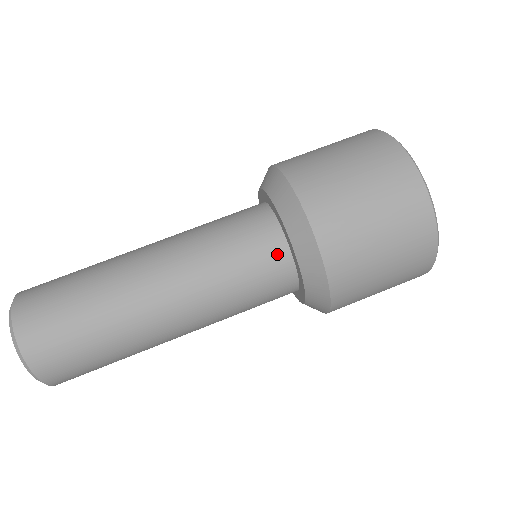
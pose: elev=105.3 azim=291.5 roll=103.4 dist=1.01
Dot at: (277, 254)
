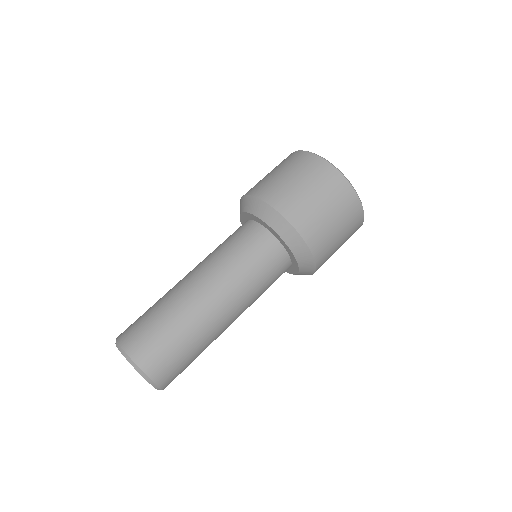
Dot at: (255, 230)
